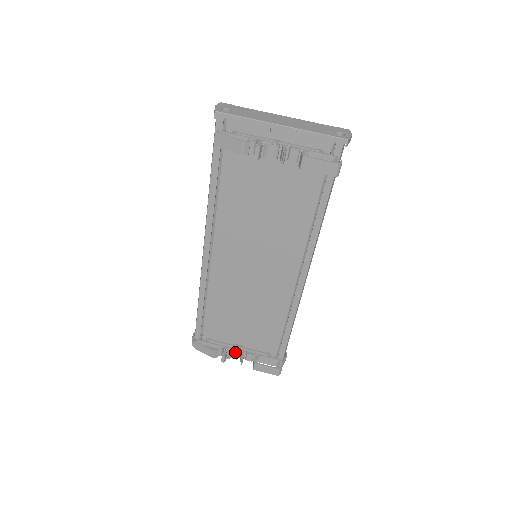
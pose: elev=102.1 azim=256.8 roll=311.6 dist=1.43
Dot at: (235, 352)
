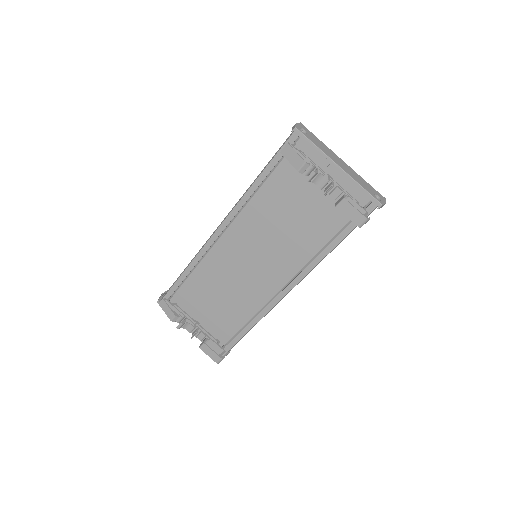
Dot at: (192, 326)
